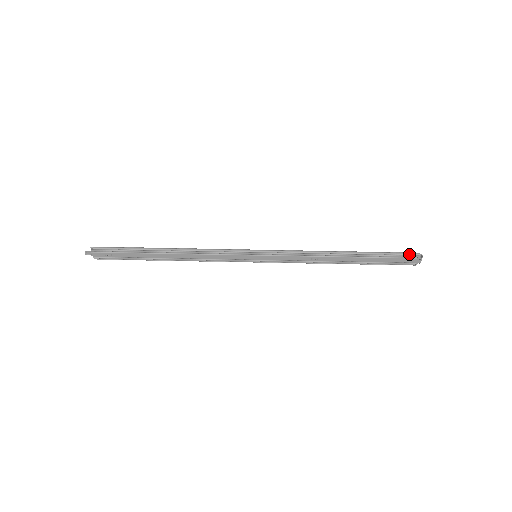
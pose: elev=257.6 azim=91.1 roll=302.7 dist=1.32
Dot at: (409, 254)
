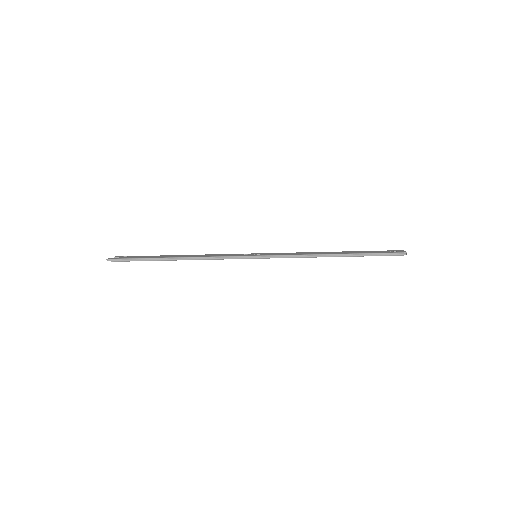
Dot at: (394, 255)
